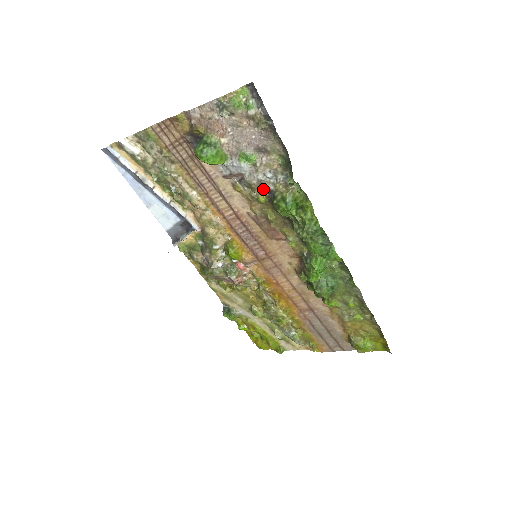
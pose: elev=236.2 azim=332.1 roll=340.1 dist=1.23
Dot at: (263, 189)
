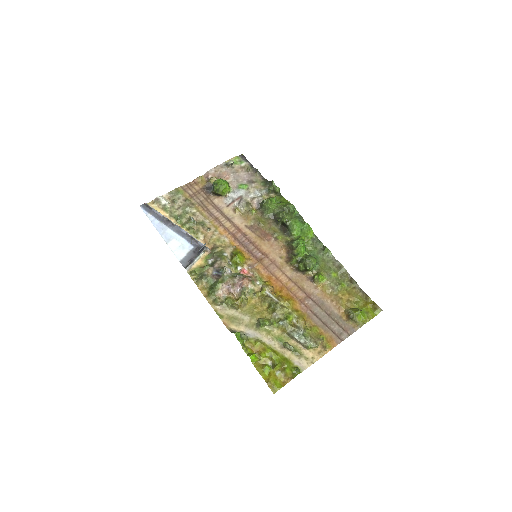
Dot at: (254, 203)
